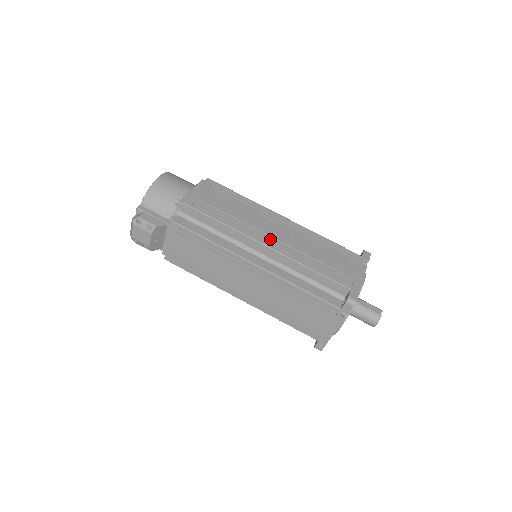
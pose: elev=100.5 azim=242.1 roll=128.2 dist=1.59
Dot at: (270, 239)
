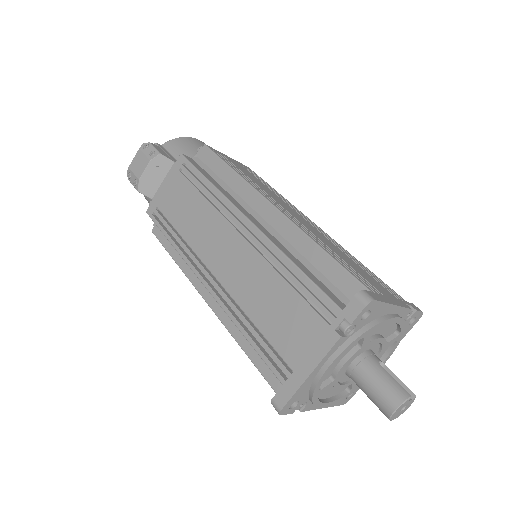
Dot at: (284, 209)
